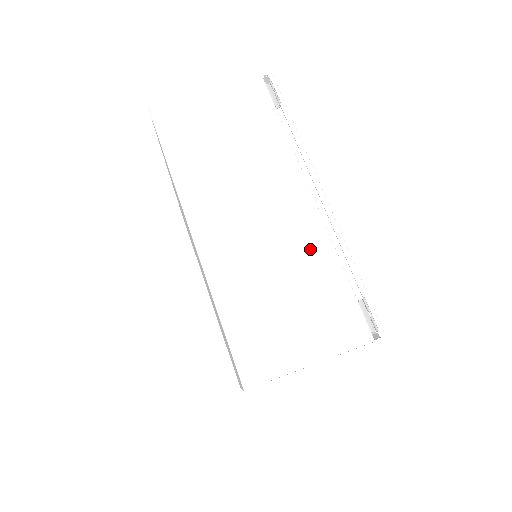
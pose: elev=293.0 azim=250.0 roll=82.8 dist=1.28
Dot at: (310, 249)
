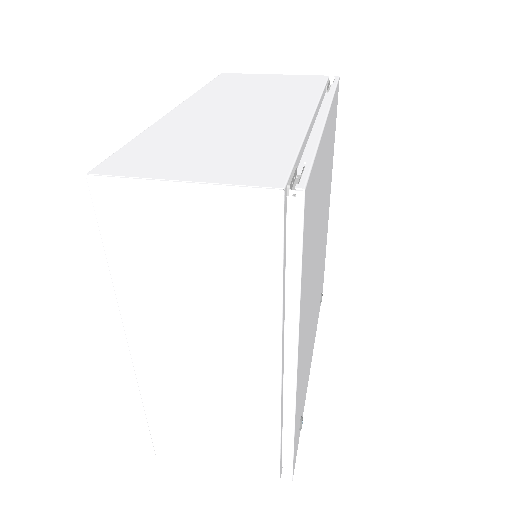
Dot at: (276, 131)
